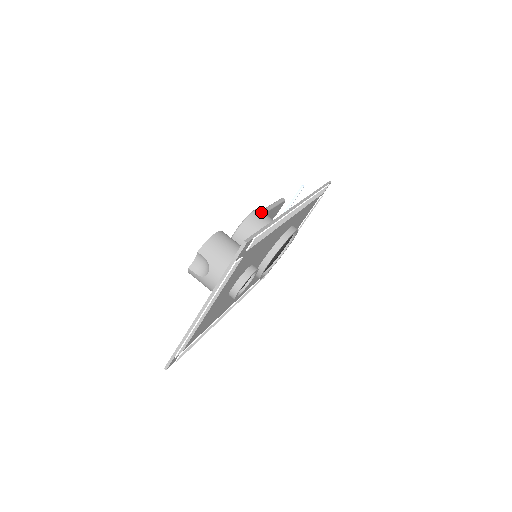
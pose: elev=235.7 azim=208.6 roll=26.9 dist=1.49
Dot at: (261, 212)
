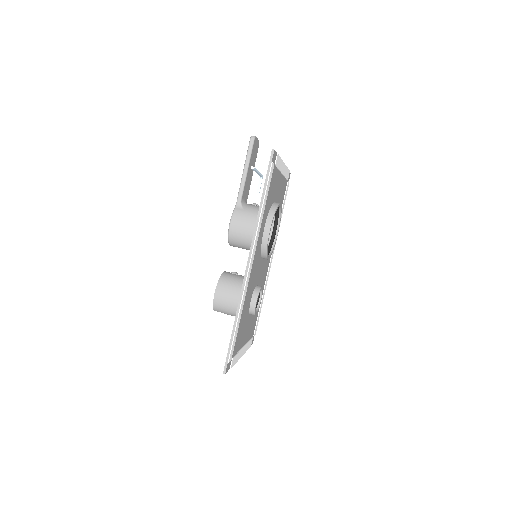
Dot at: (235, 222)
